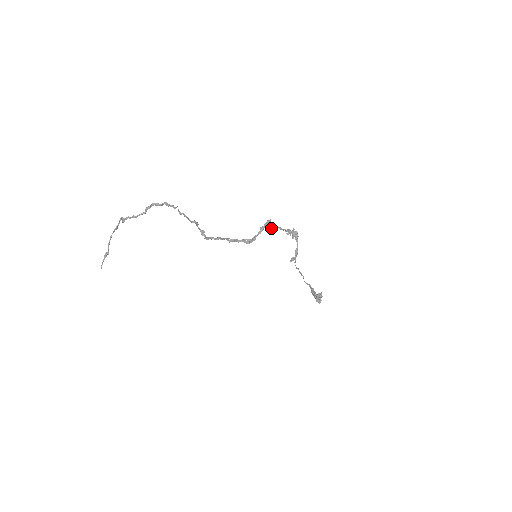
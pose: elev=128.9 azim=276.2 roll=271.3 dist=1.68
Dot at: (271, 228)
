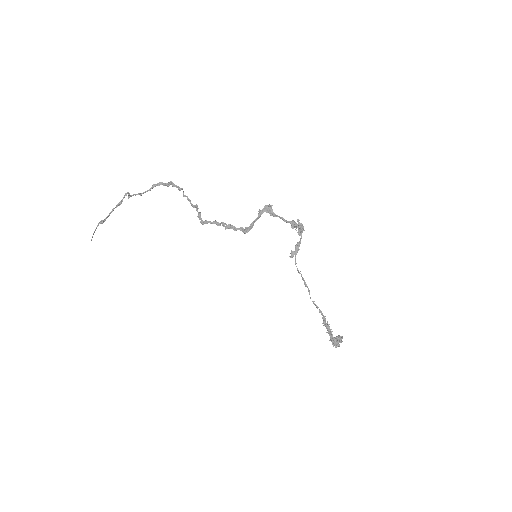
Dot at: (272, 214)
